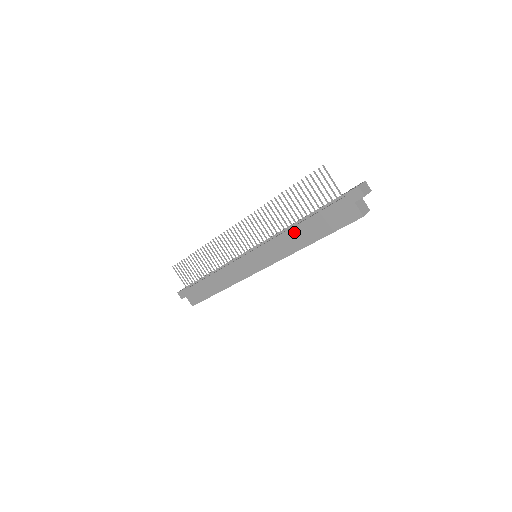
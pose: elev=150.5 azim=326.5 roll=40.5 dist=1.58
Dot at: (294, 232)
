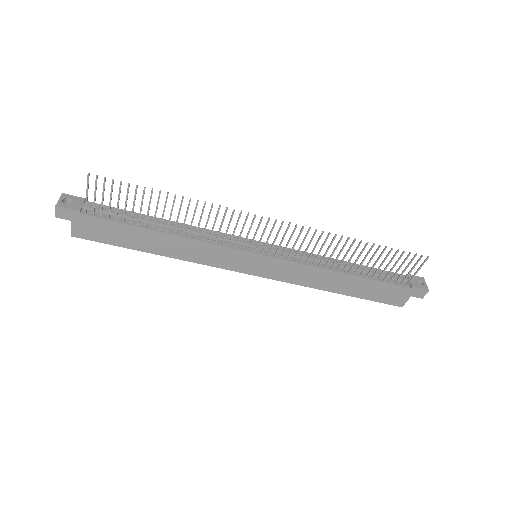
Dot at: (335, 276)
